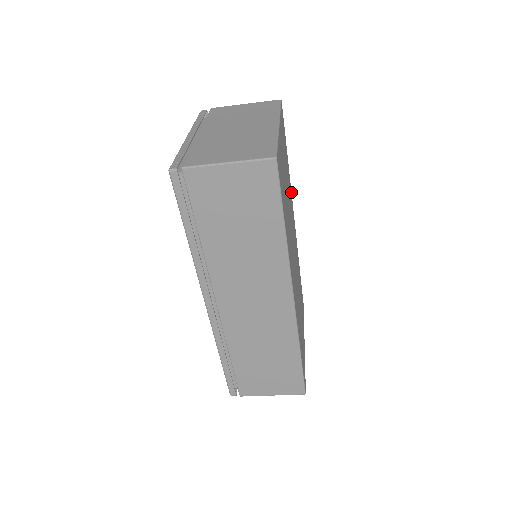
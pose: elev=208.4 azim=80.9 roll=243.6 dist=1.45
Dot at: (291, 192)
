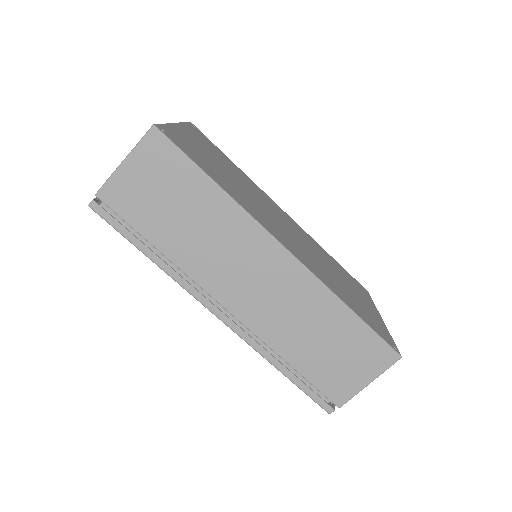
Dot at: (261, 190)
